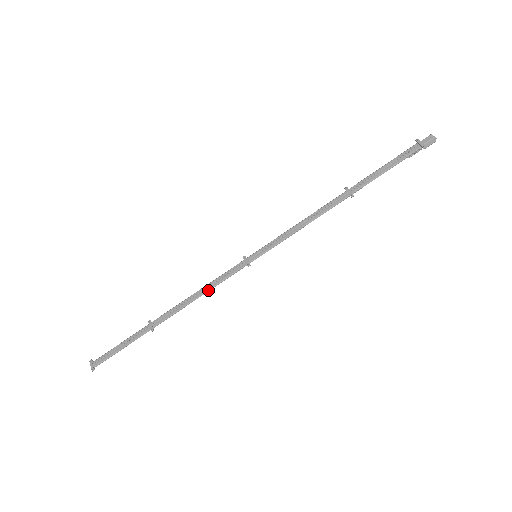
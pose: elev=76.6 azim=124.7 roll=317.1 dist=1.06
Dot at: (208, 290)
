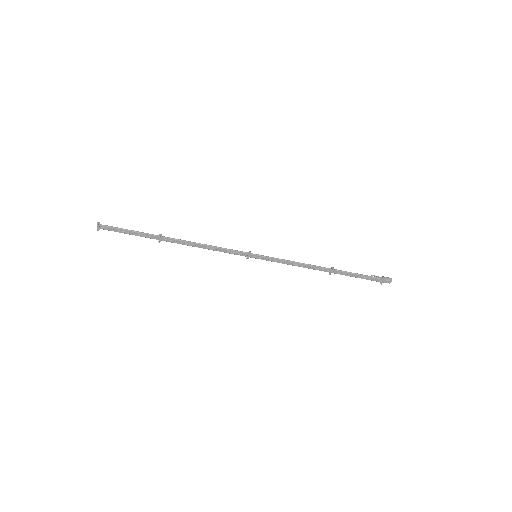
Dot at: (213, 250)
